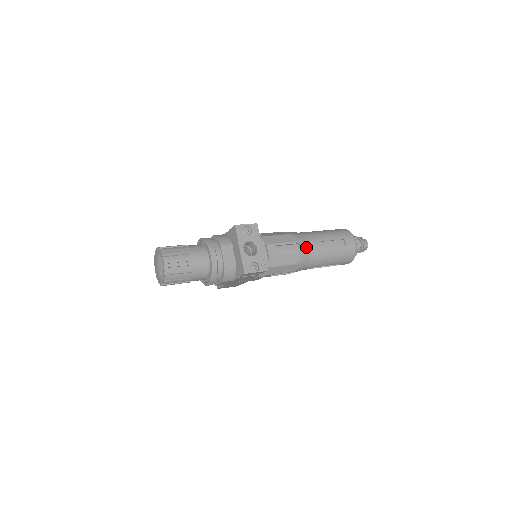
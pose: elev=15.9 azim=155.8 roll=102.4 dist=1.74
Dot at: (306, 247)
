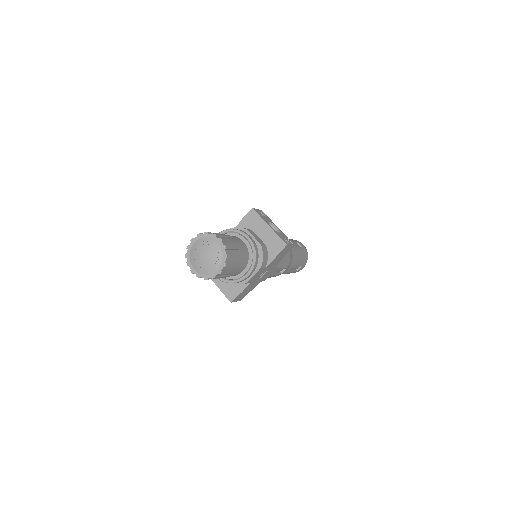
Dot at: occluded
